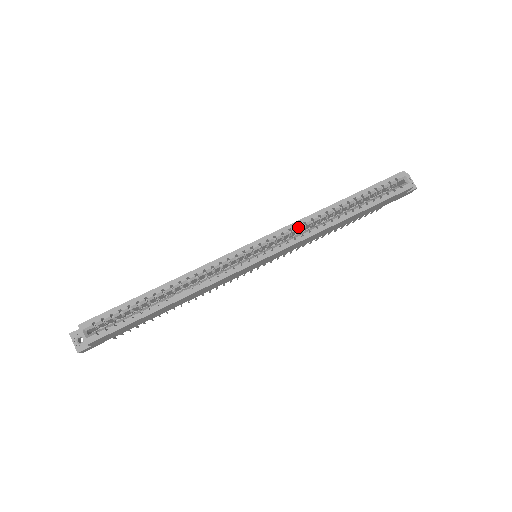
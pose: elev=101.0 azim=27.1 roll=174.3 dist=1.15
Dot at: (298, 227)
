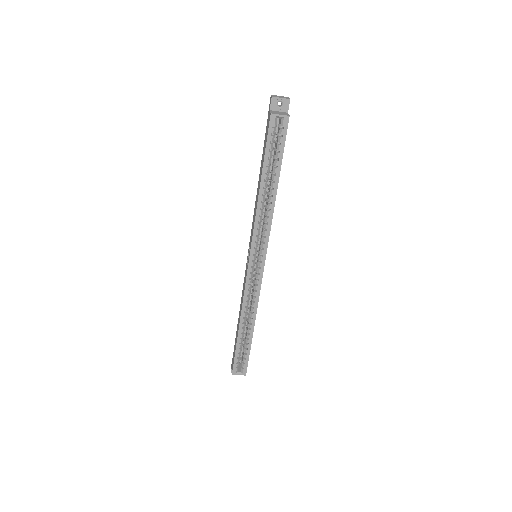
Dot at: (258, 227)
